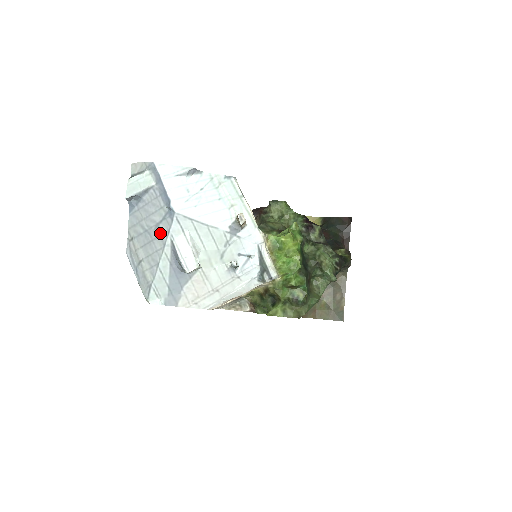
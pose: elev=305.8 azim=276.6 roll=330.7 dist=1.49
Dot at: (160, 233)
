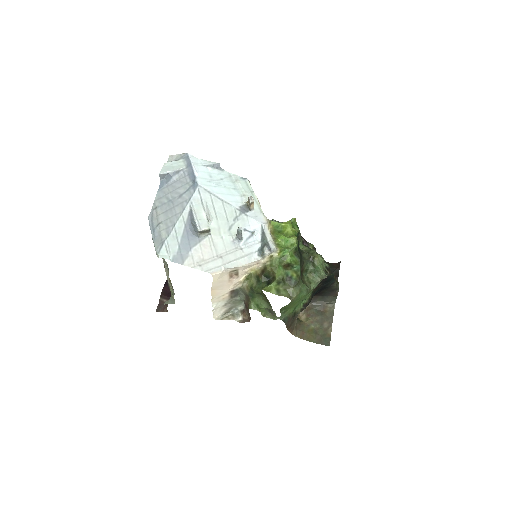
Dot at: (182, 201)
